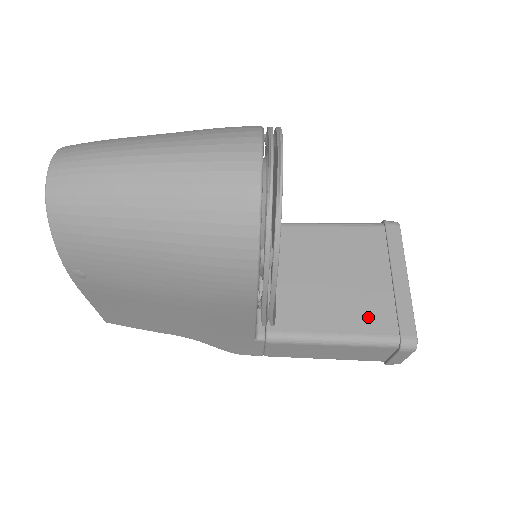
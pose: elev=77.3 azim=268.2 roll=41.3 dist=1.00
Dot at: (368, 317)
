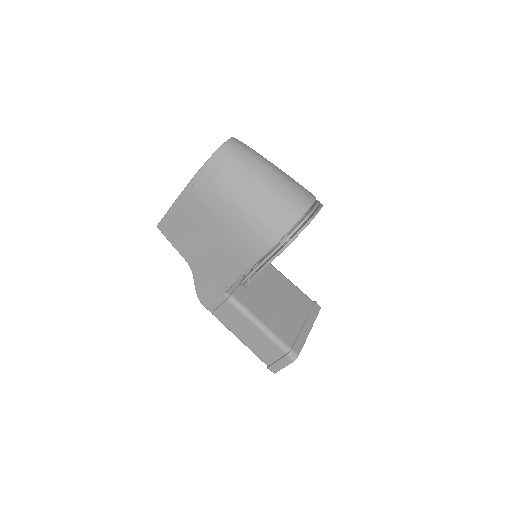
Dot at: (282, 329)
